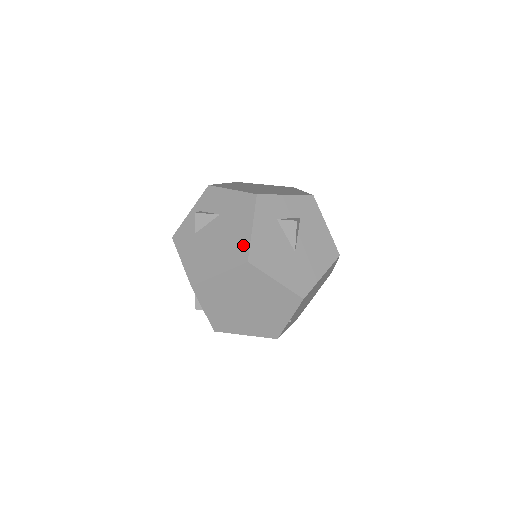
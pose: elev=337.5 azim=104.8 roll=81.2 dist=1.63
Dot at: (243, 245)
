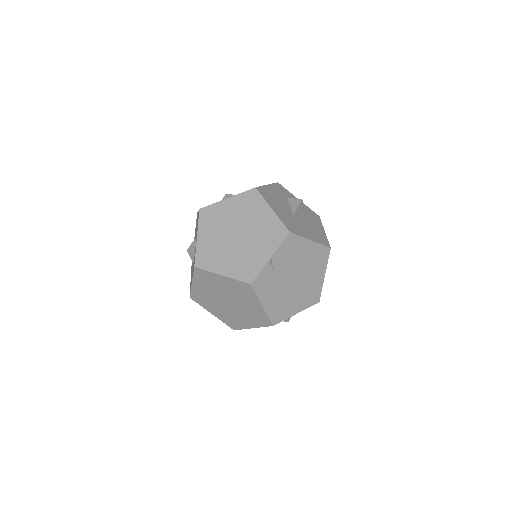
Dot at: occluded
